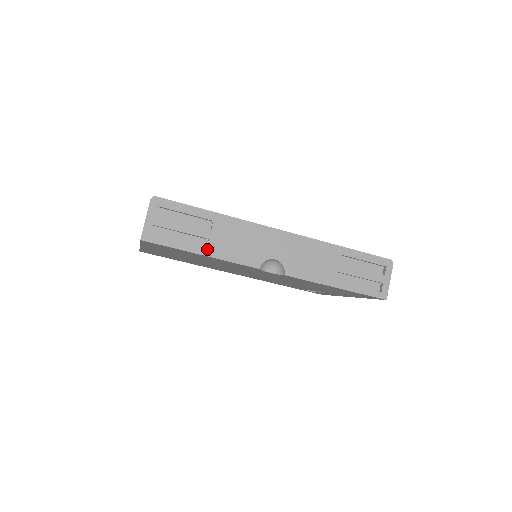
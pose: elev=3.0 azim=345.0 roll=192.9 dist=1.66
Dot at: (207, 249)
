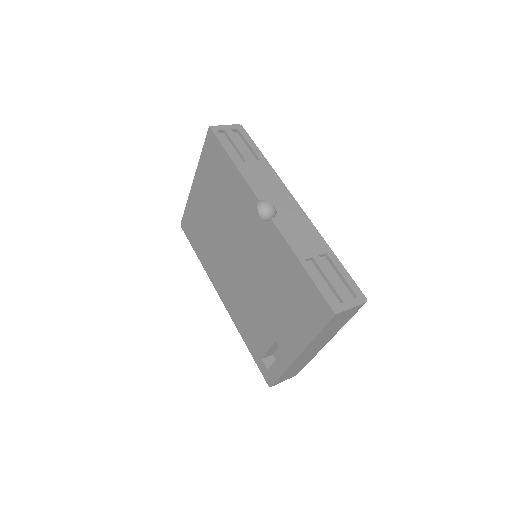
Dot at: (239, 163)
